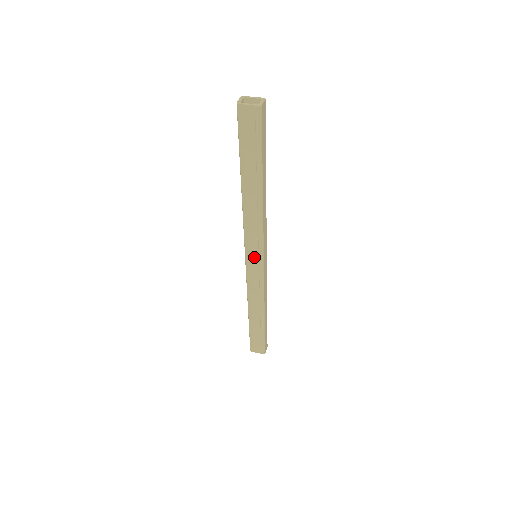
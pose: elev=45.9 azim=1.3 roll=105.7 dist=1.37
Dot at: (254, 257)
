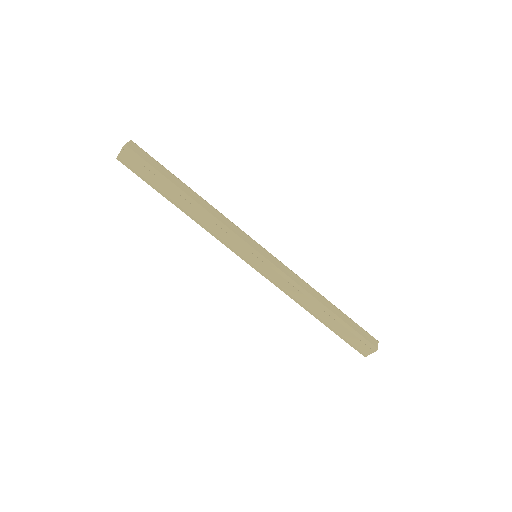
Dot at: (250, 257)
